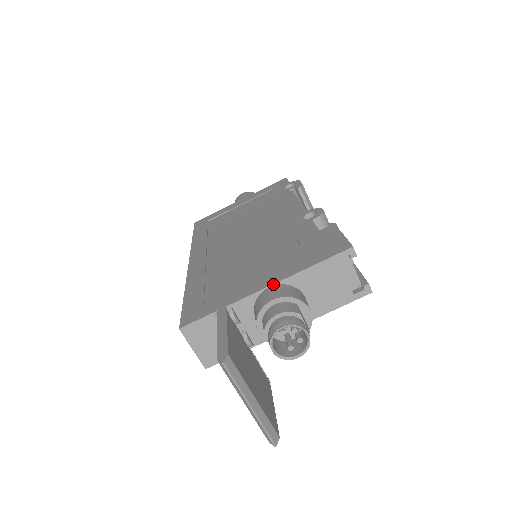
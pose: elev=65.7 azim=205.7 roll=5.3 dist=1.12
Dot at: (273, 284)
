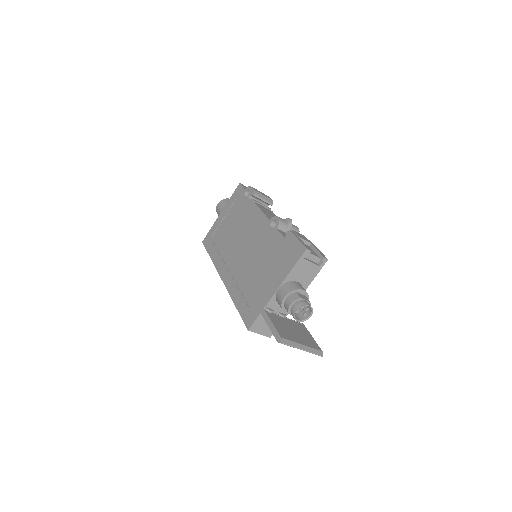
Dot at: (279, 287)
